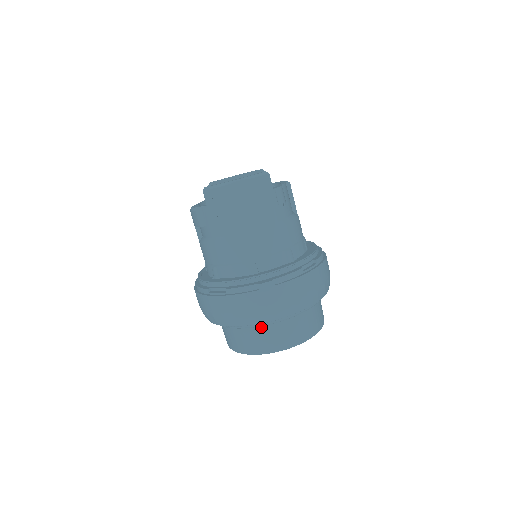
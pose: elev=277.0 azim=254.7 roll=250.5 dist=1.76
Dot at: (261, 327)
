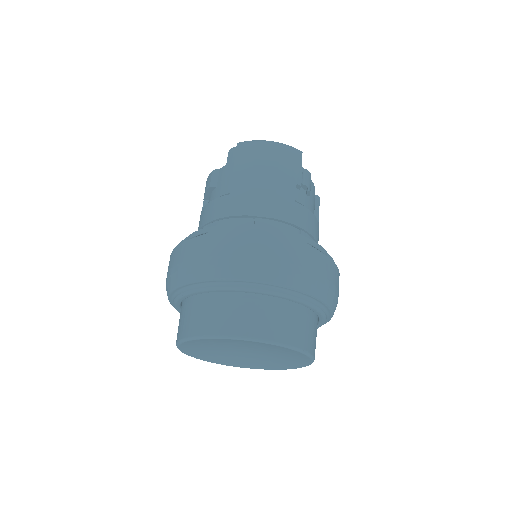
Dot at: (231, 296)
